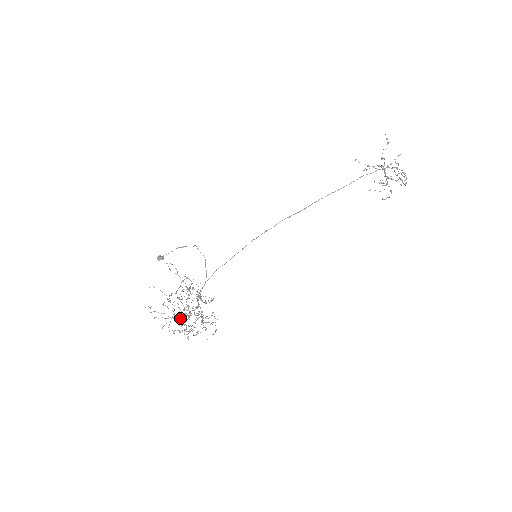
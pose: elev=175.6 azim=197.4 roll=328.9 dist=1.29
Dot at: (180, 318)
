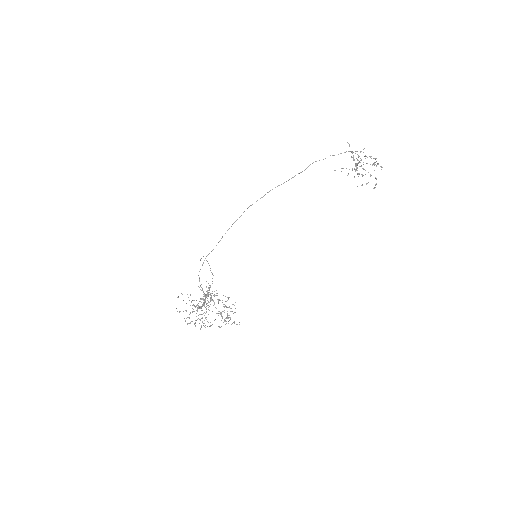
Dot at: (196, 310)
